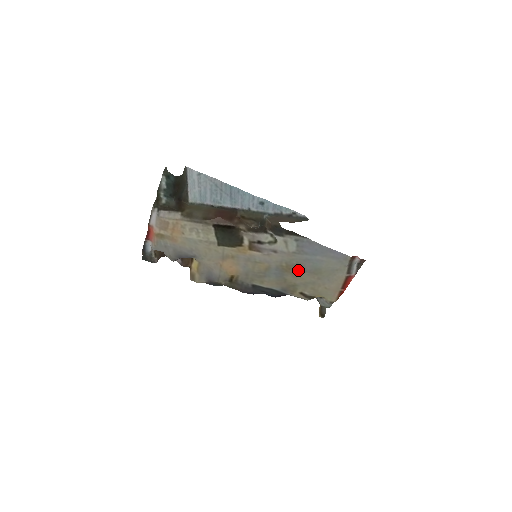
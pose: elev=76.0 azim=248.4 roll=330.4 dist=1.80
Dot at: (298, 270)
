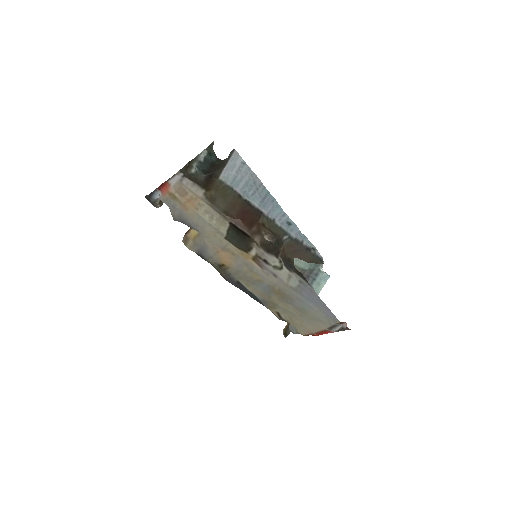
Dot at: (287, 299)
